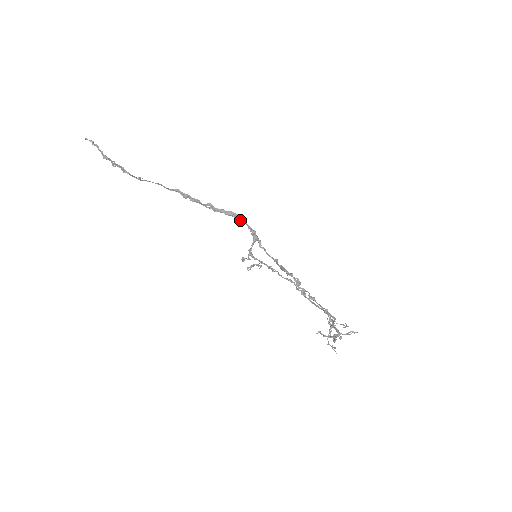
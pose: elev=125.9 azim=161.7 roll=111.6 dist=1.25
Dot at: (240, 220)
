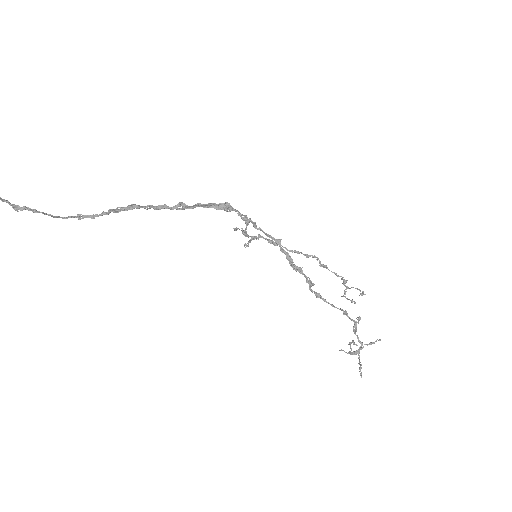
Dot at: (225, 210)
